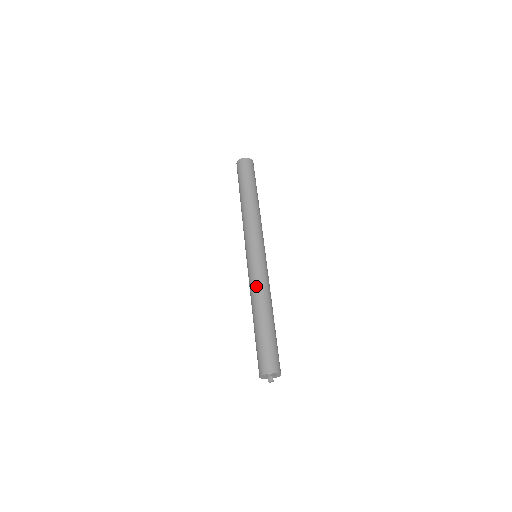
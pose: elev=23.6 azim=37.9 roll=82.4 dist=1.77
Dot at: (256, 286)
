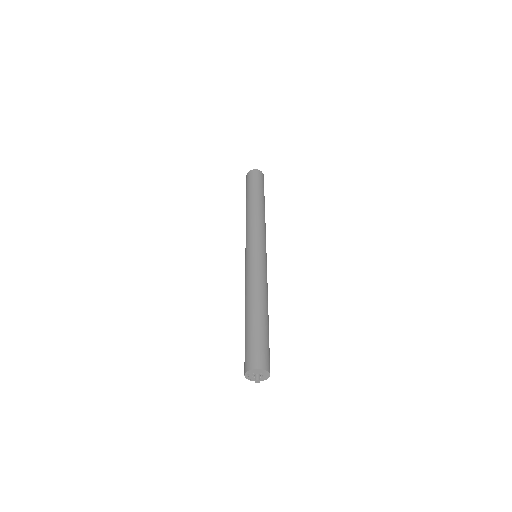
Dot at: (245, 285)
